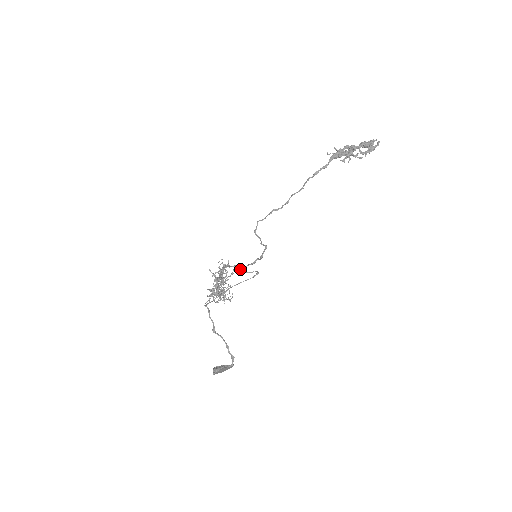
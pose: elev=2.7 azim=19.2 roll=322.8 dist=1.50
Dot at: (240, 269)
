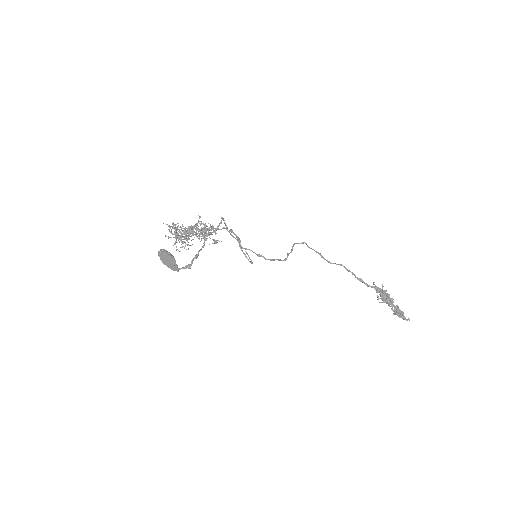
Dot at: occluded
